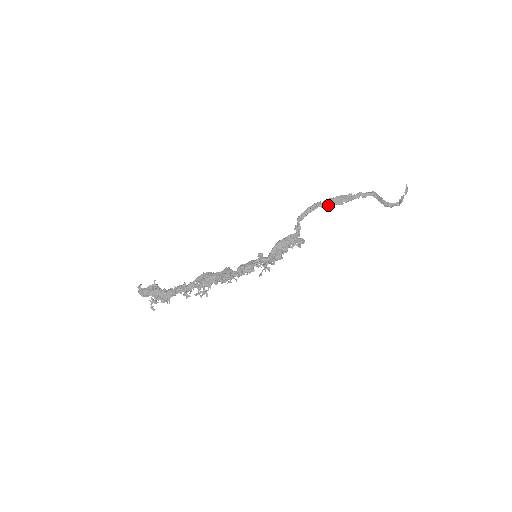
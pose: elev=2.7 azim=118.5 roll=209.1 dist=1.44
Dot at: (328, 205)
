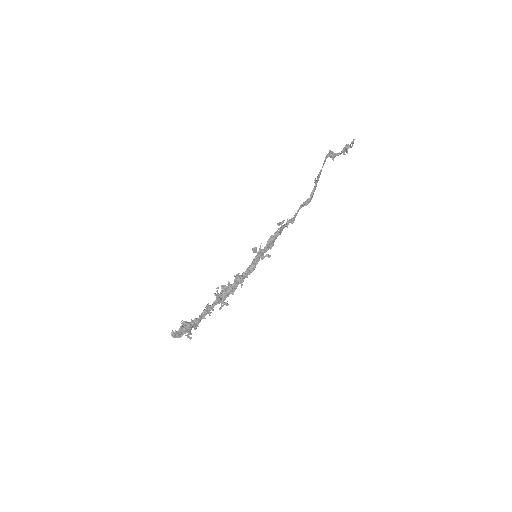
Dot at: occluded
